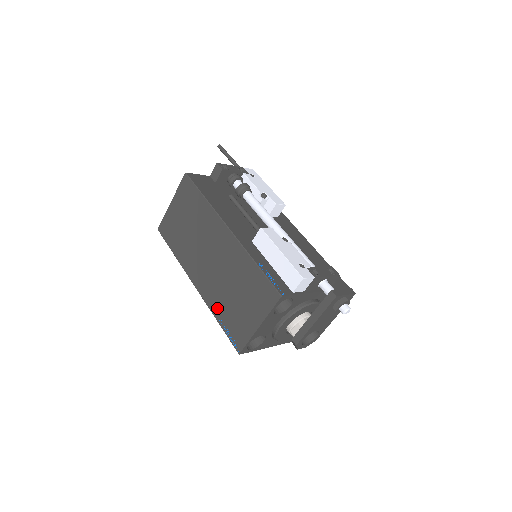
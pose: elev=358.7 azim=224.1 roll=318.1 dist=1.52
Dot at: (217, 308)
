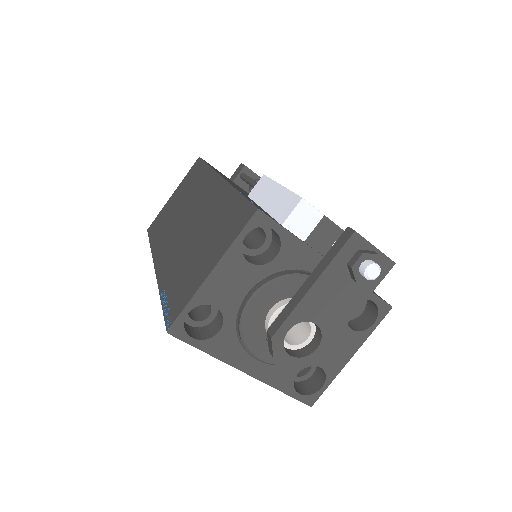
Dot at: (167, 279)
